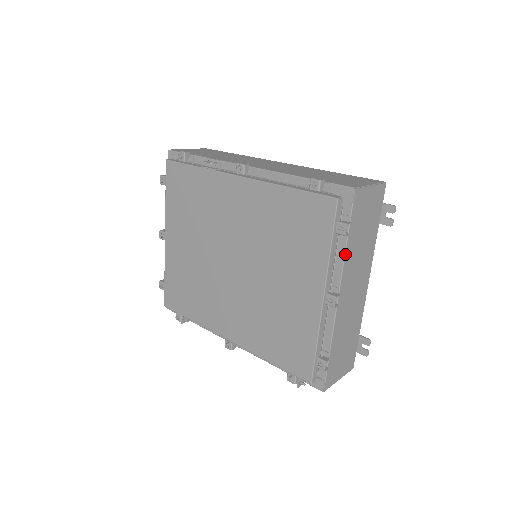
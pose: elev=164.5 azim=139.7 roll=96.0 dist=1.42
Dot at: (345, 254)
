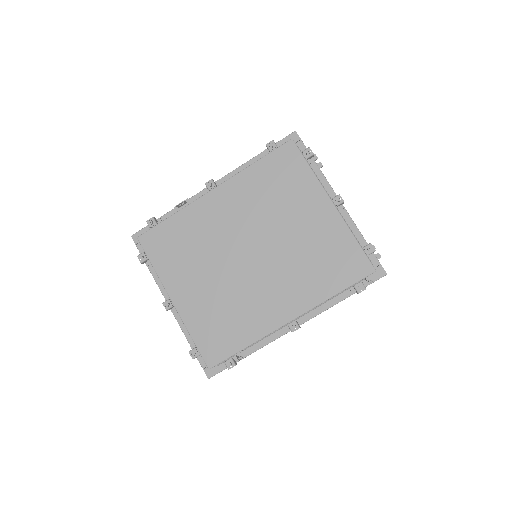
Dot at: occluded
